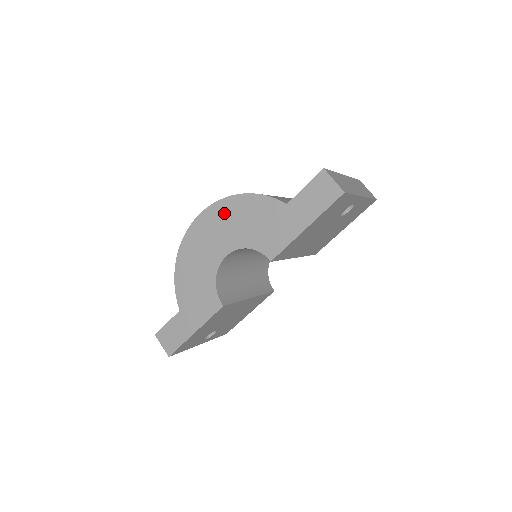
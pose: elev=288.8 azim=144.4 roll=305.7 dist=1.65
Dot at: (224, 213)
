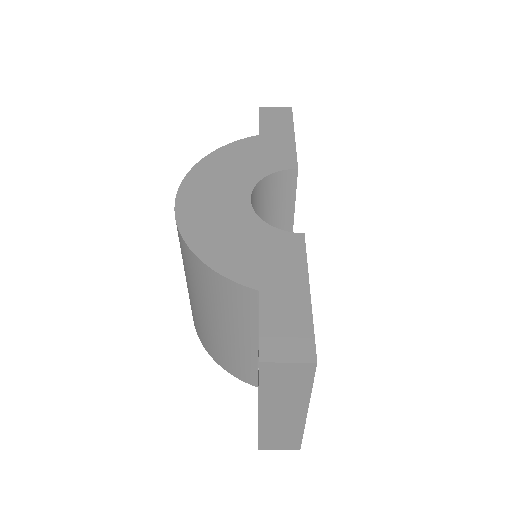
Dot at: (206, 175)
